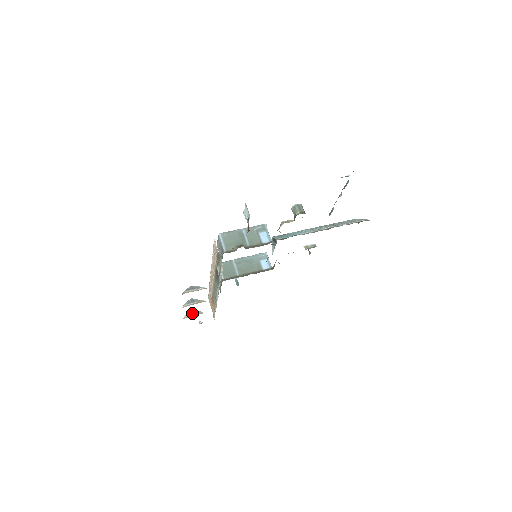
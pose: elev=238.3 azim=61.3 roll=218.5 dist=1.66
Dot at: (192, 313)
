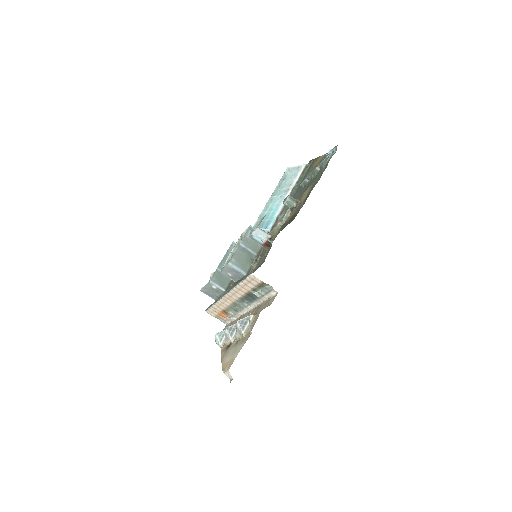
Dot at: (223, 336)
